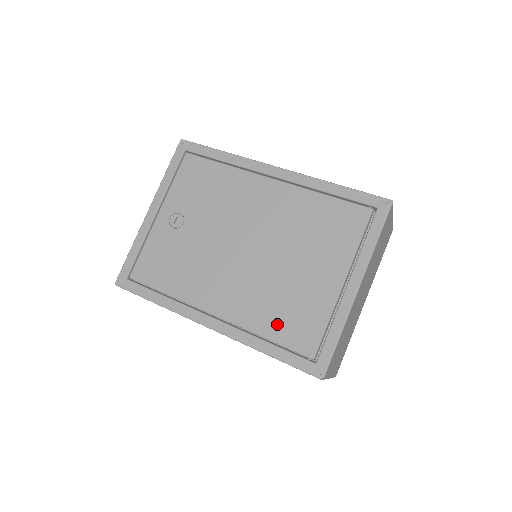
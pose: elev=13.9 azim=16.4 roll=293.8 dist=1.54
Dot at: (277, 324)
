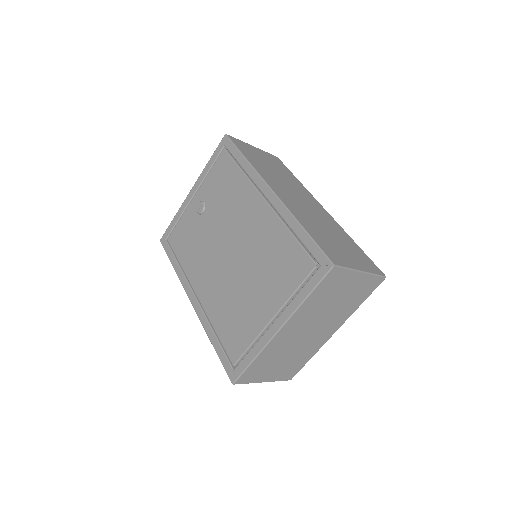
Dot at: (224, 326)
